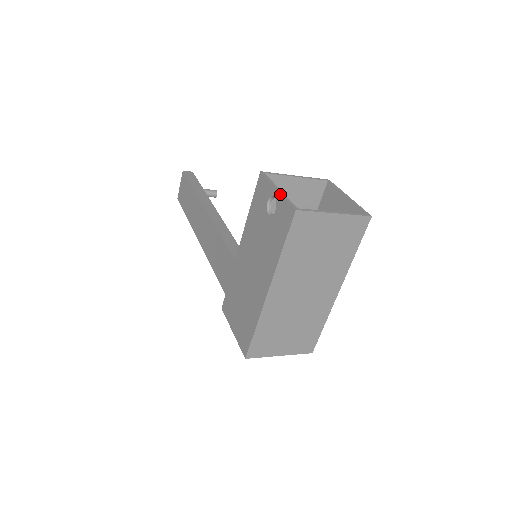
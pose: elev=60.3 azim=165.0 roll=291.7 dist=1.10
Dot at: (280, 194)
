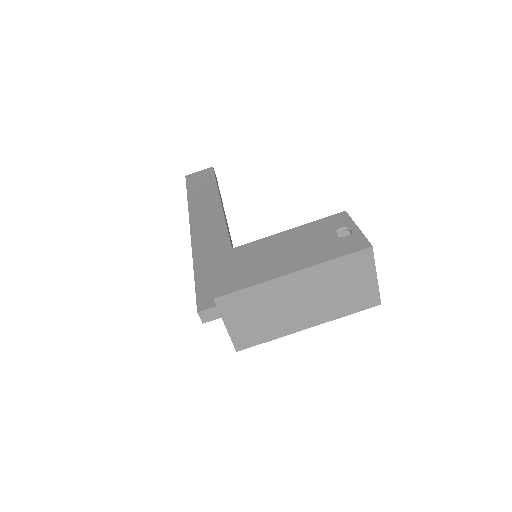
Dot at: (361, 231)
